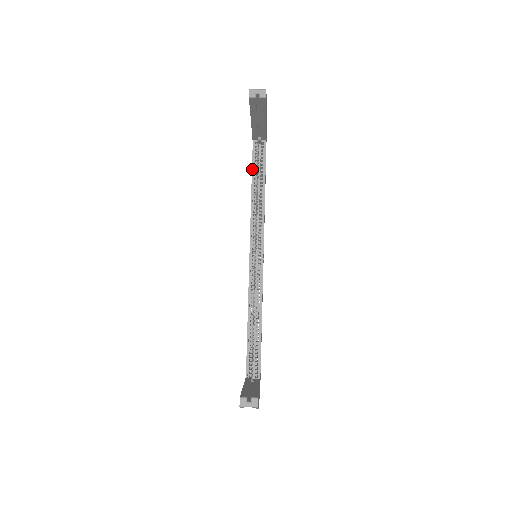
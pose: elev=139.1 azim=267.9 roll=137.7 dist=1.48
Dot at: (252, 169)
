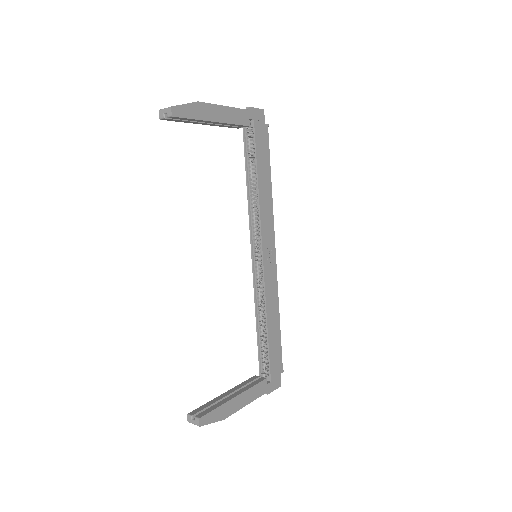
Dot at: (245, 161)
